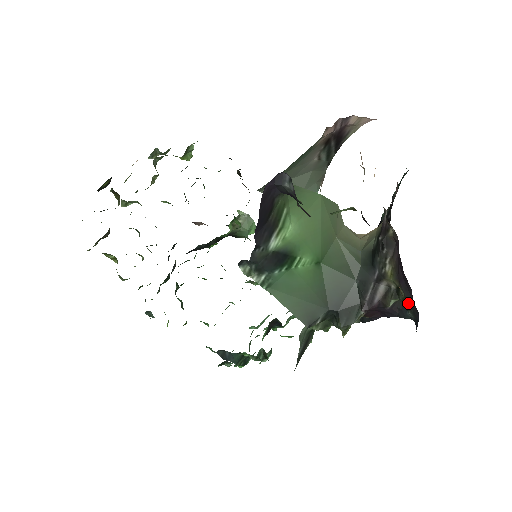
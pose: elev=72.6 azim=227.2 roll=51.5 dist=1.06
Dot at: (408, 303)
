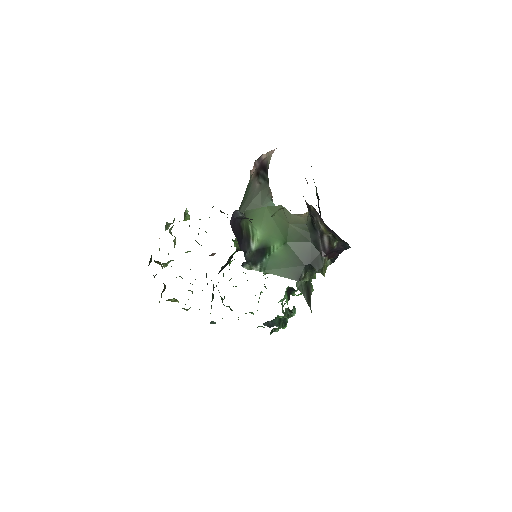
Dot at: (341, 240)
